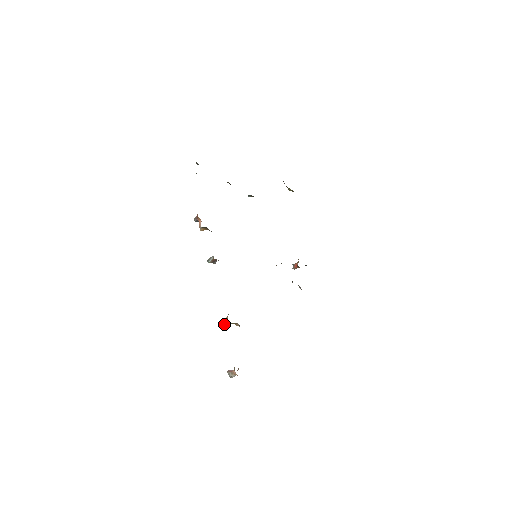
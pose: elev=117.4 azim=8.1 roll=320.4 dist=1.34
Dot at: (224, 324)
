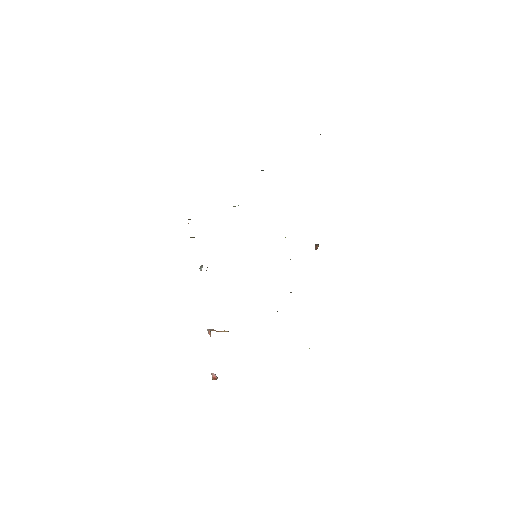
Dot at: (210, 334)
